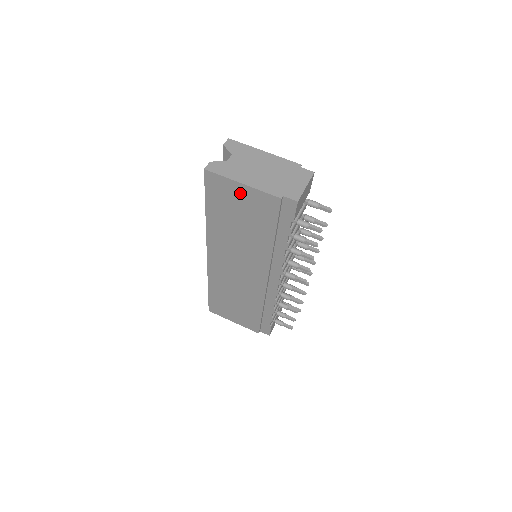
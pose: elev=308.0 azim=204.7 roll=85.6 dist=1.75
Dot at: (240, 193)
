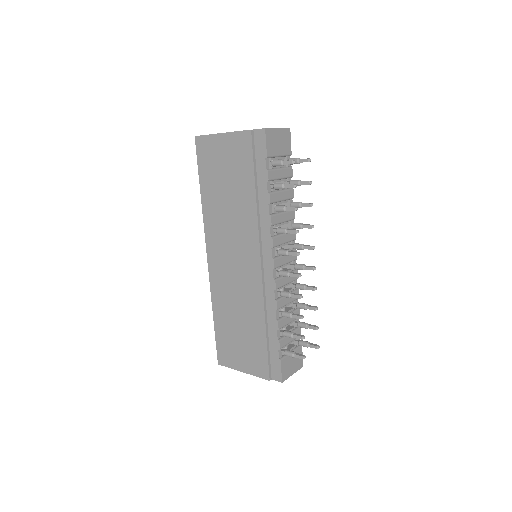
Dot at: (222, 146)
